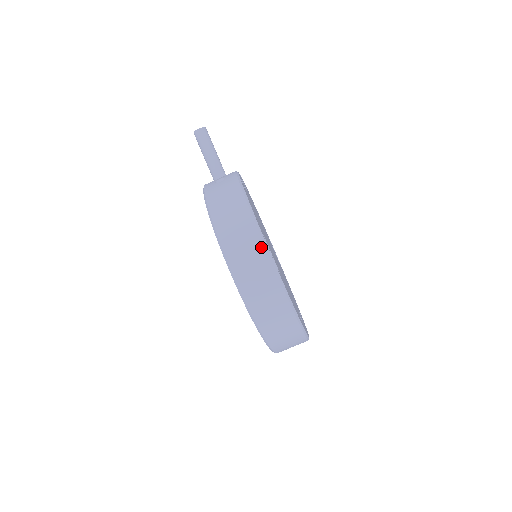
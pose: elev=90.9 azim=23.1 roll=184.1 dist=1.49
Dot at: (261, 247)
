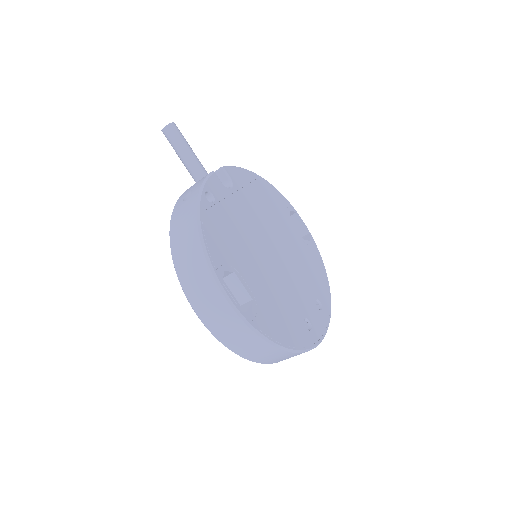
Dot at: (218, 292)
